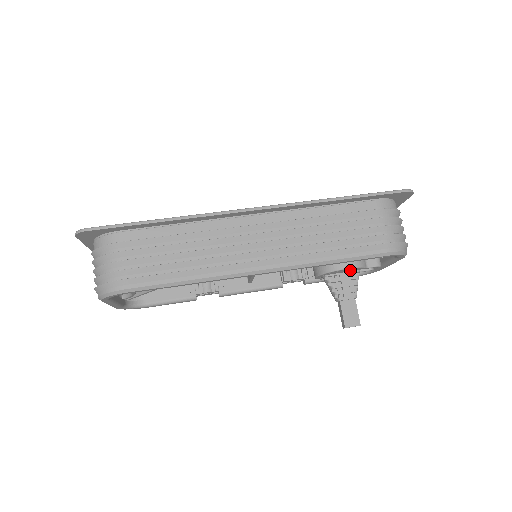
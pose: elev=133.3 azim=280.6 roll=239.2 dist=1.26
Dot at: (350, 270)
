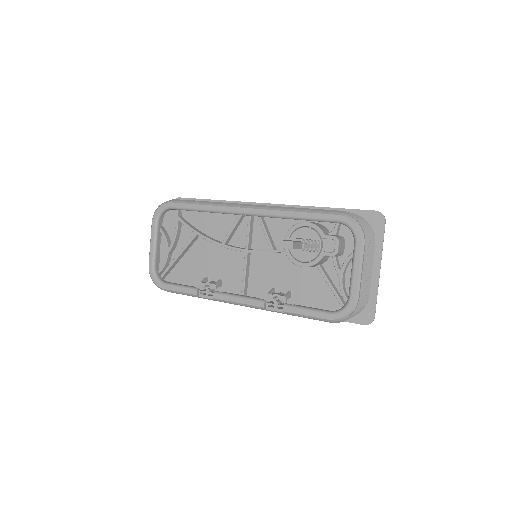
Dot at: (310, 234)
